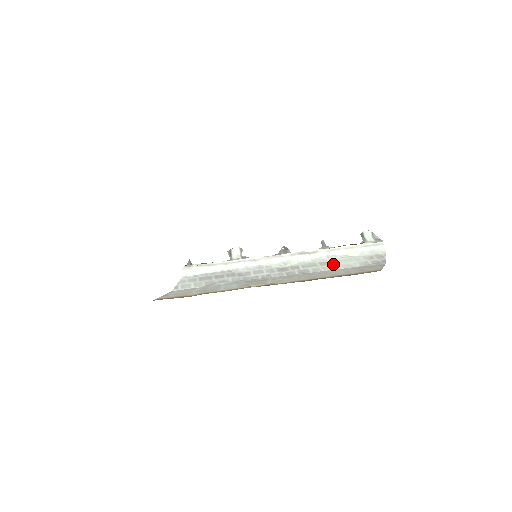
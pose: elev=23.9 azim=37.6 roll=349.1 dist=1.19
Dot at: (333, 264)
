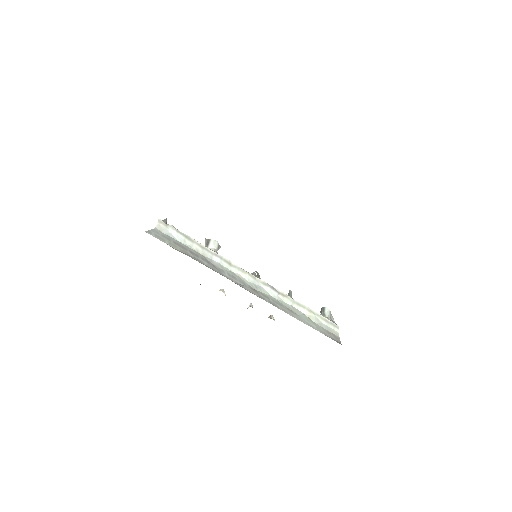
Dot at: (298, 316)
